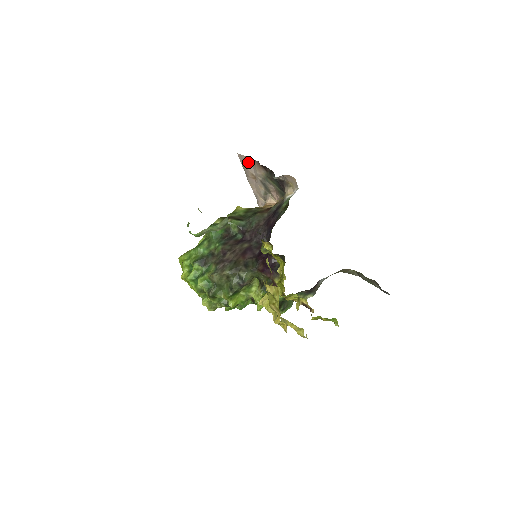
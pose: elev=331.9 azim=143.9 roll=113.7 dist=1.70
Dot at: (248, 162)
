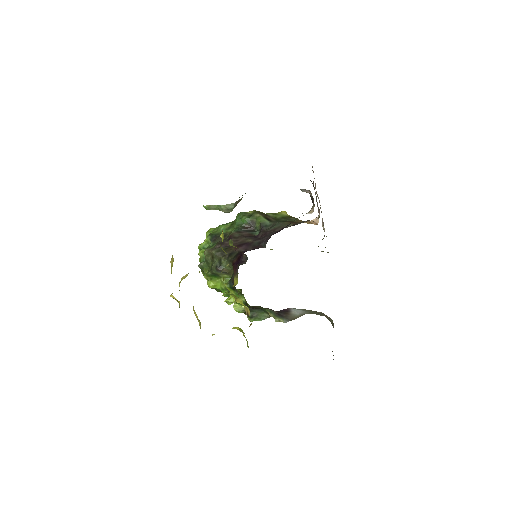
Dot at: occluded
